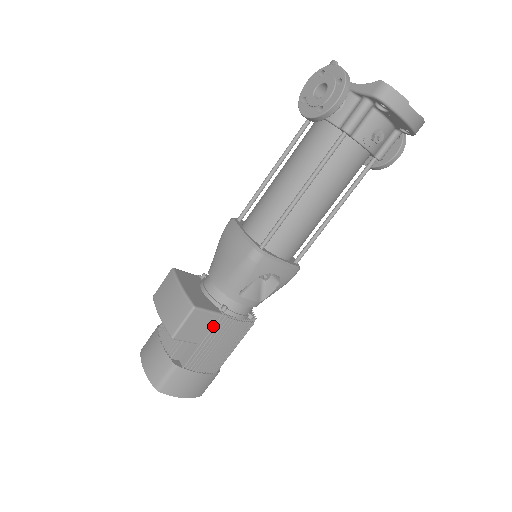
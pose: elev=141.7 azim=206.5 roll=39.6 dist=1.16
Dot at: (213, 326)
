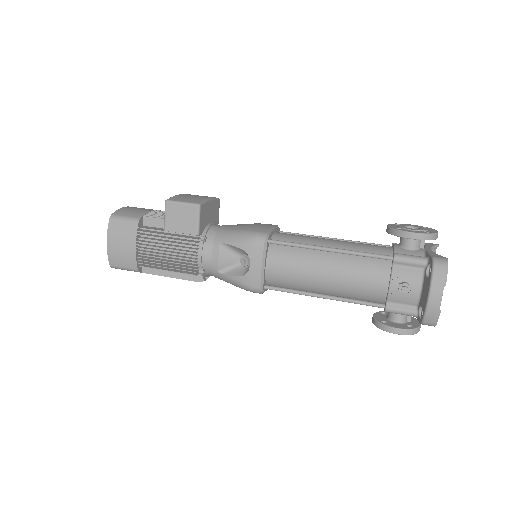
Dot at: (185, 233)
